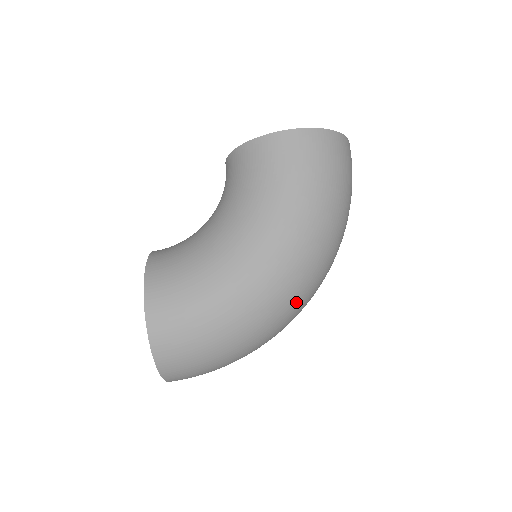
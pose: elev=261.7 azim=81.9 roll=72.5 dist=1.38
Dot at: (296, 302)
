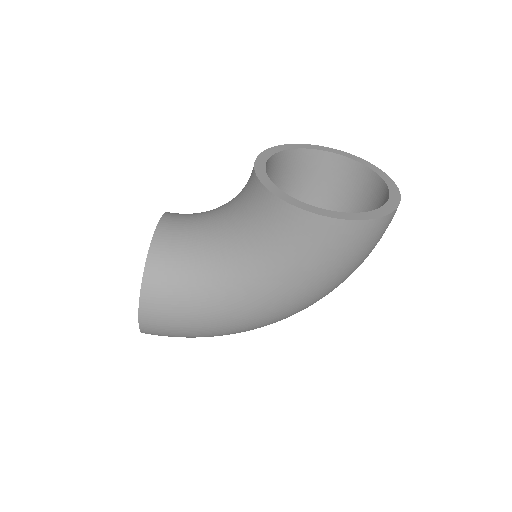
Dot at: occluded
